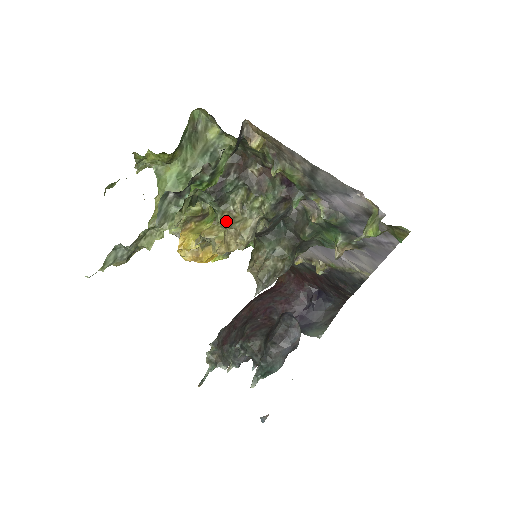
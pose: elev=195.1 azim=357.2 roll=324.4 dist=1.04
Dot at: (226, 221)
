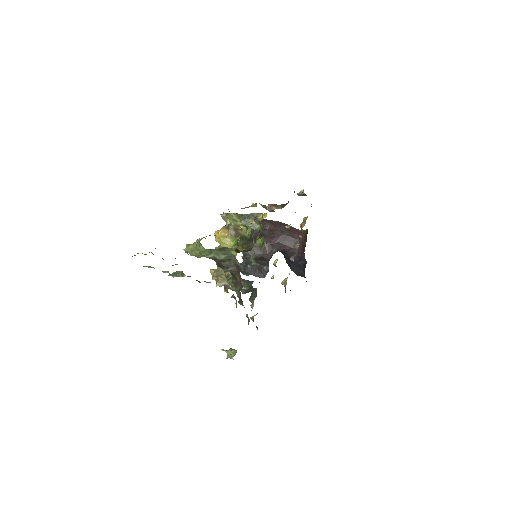
Dot at: (217, 273)
